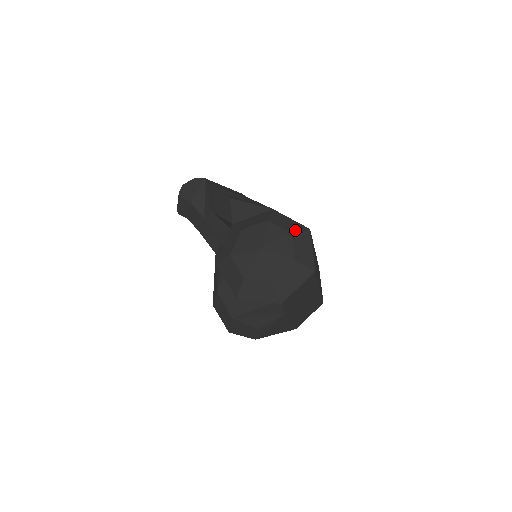
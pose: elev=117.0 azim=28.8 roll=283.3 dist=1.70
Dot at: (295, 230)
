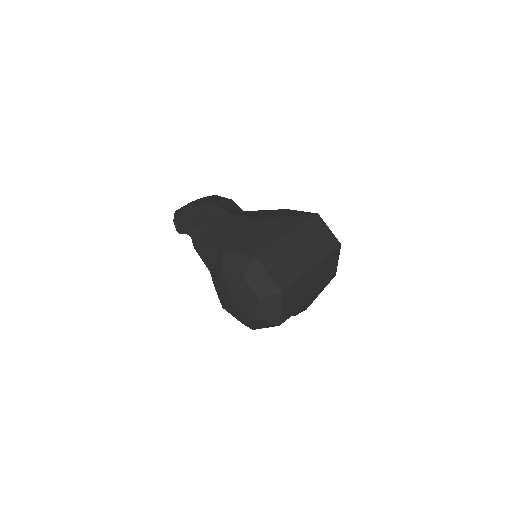
Dot at: (244, 269)
